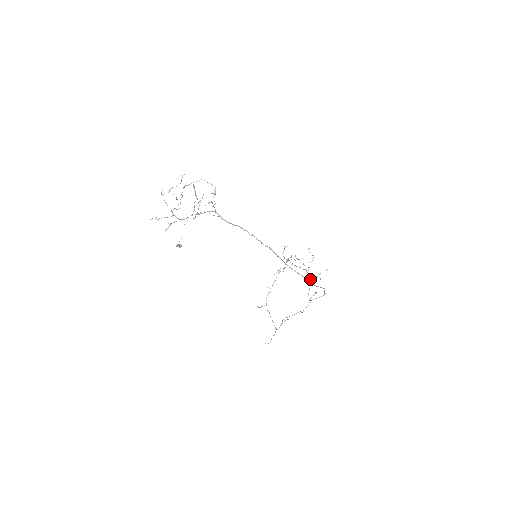
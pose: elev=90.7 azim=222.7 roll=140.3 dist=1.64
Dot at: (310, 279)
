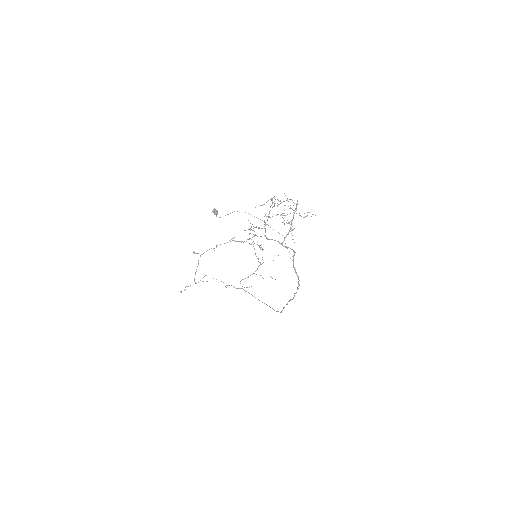
Dot at: occluded
